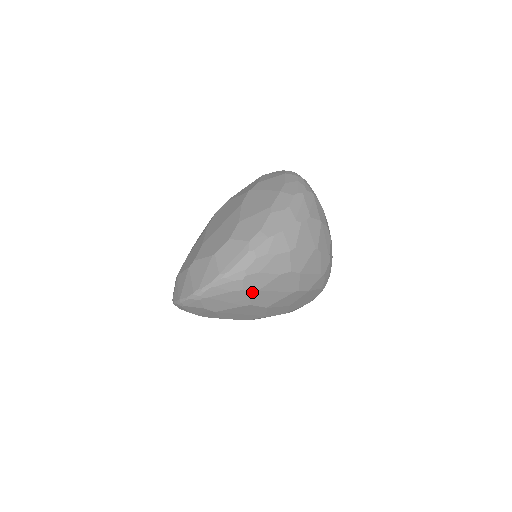
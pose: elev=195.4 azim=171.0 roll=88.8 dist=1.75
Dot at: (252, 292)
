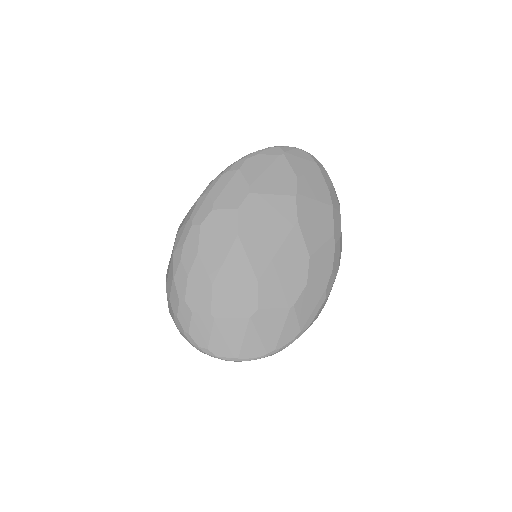
Dot at: occluded
